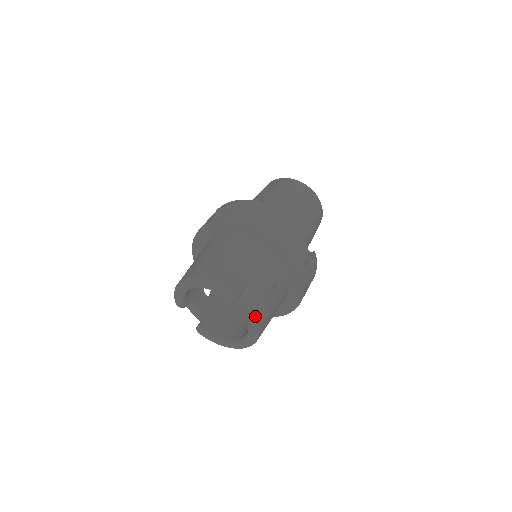
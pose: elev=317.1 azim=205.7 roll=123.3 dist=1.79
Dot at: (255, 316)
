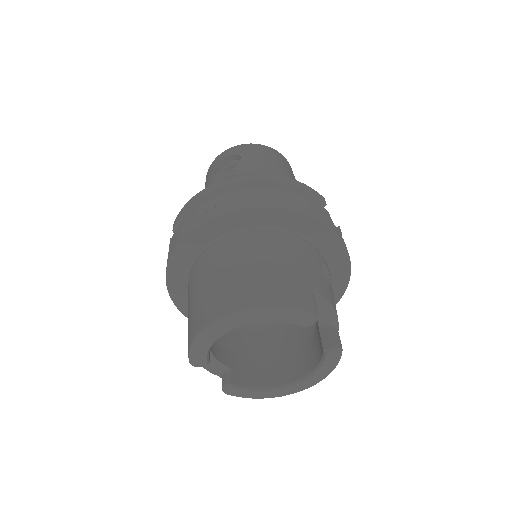
Dot at: (329, 337)
